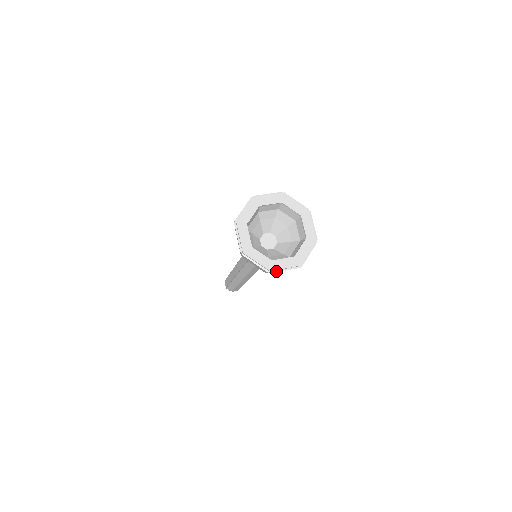
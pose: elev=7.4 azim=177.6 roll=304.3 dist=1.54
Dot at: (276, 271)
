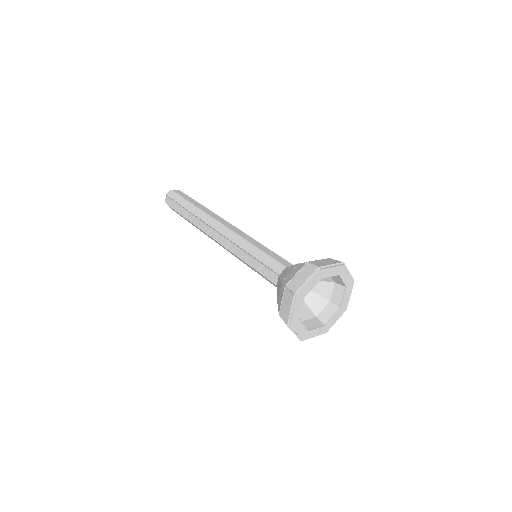
Dot at: (329, 328)
